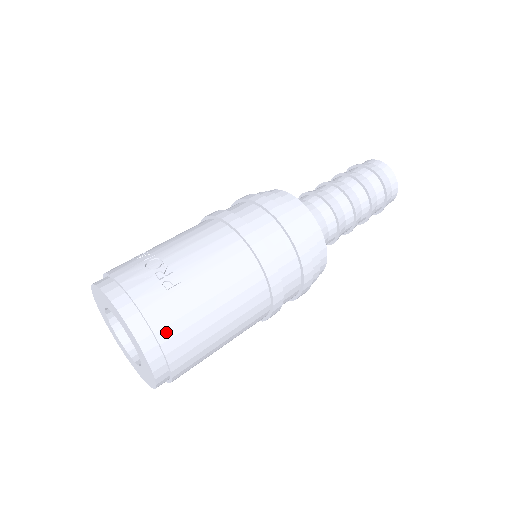
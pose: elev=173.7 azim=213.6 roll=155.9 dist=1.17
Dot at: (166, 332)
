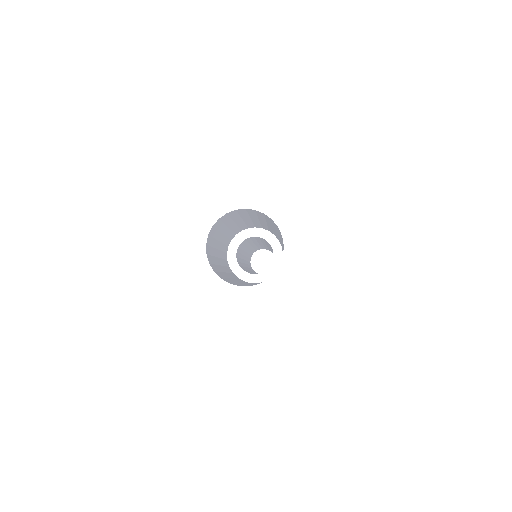
Dot at: occluded
